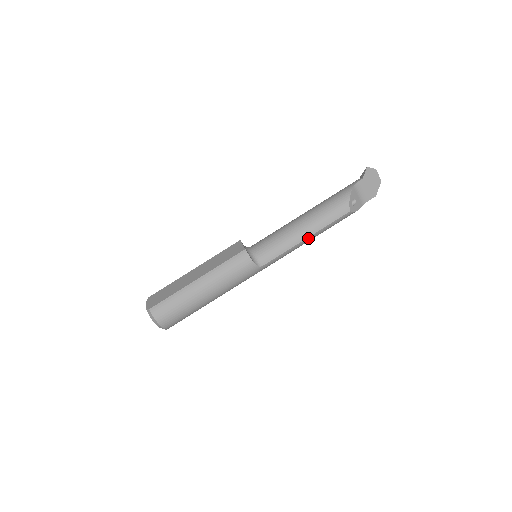
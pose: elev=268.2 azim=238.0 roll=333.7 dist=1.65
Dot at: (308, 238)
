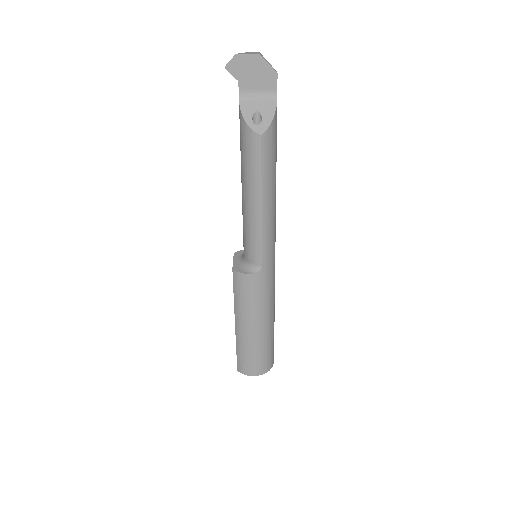
Dot at: (263, 203)
